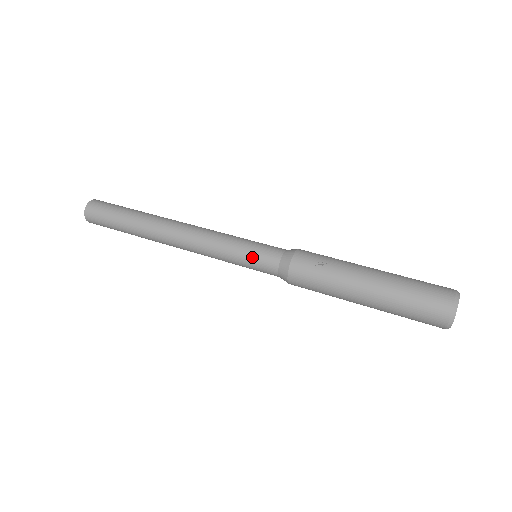
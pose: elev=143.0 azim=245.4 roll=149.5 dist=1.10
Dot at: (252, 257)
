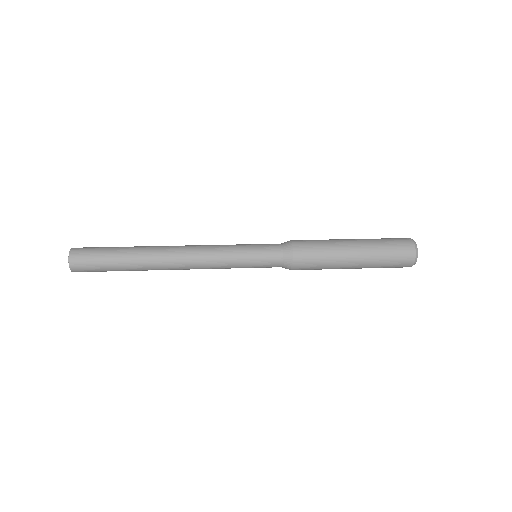
Dot at: (257, 244)
